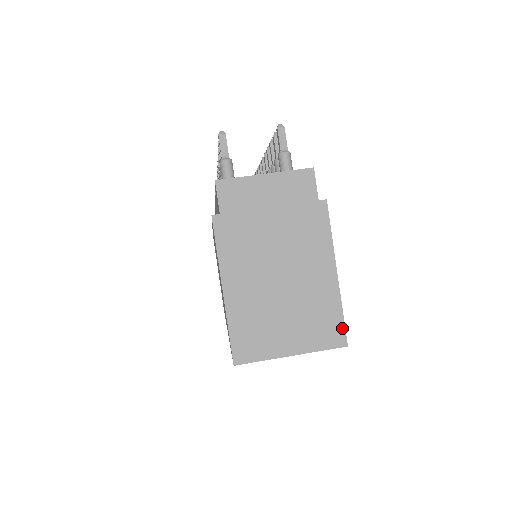
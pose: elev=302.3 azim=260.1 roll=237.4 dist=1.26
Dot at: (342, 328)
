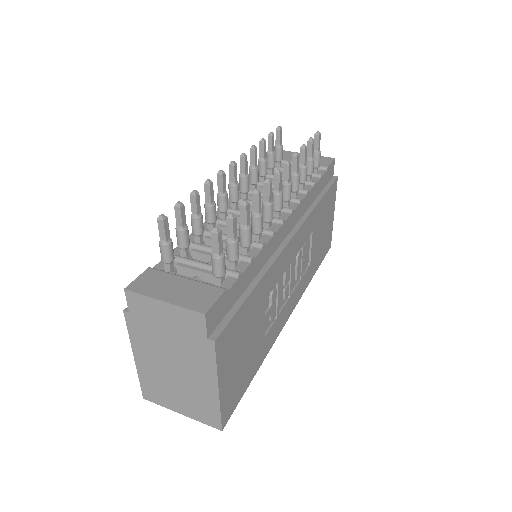
Dot at: (219, 420)
